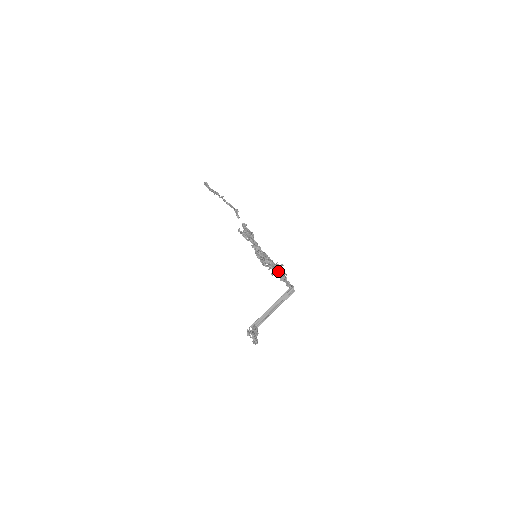
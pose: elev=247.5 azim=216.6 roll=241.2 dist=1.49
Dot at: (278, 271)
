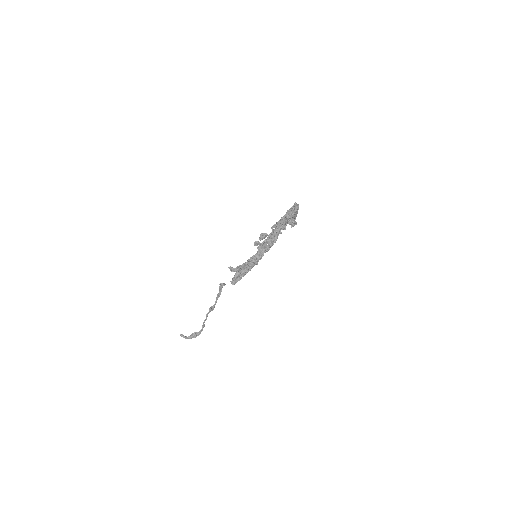
Dot at: (277, 226)
